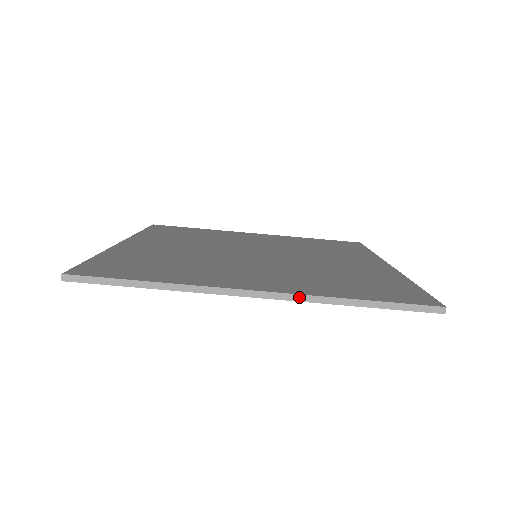
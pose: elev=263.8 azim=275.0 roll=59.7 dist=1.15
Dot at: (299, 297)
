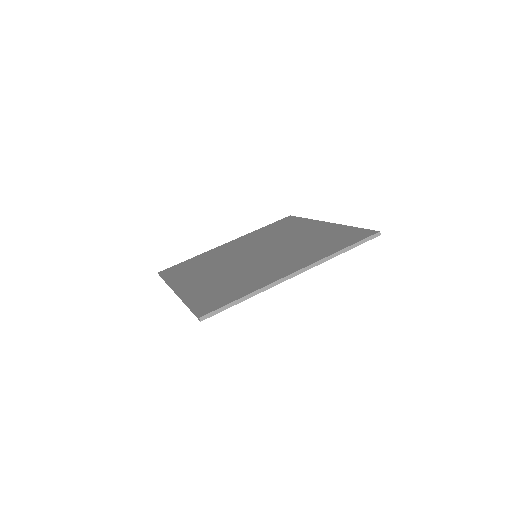
Dot at: (317, 263)
